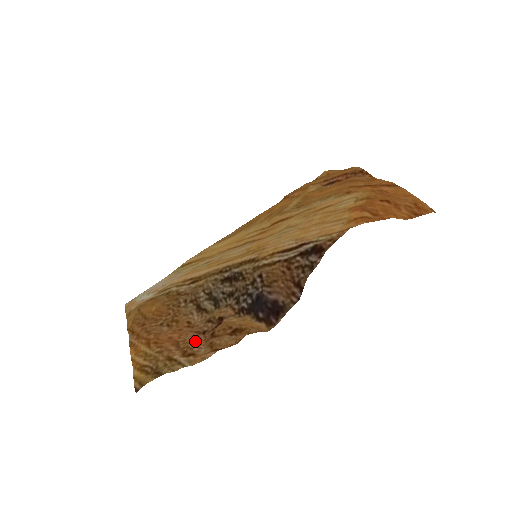
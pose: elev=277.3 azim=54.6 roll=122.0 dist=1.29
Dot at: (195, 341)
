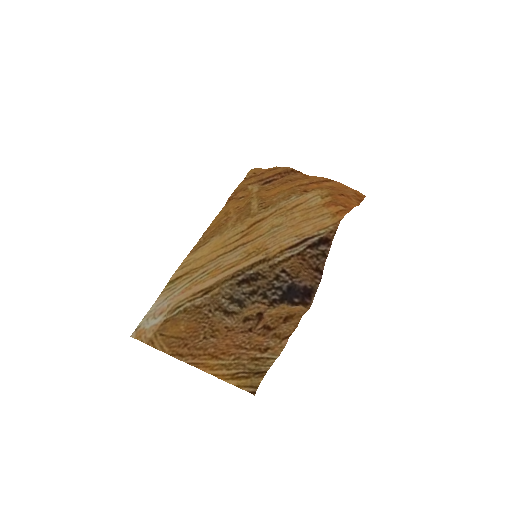
Dot at: (254, 339)
